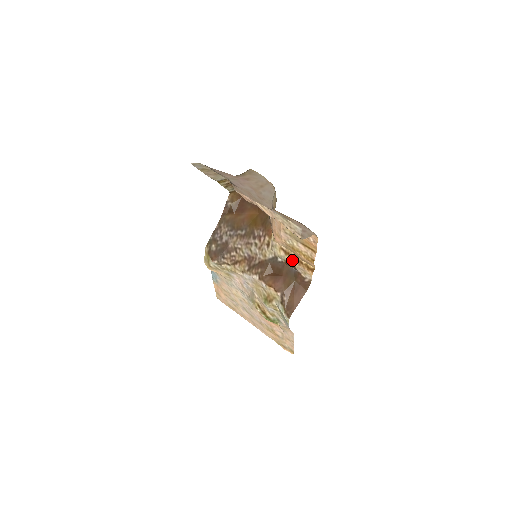
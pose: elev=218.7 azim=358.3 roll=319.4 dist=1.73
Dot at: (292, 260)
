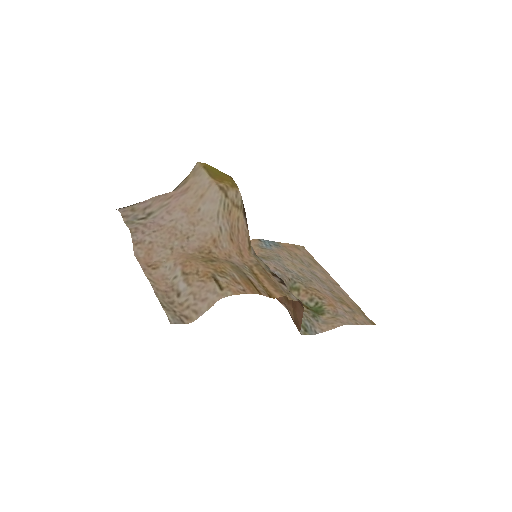
Dot at: (270, 277)
